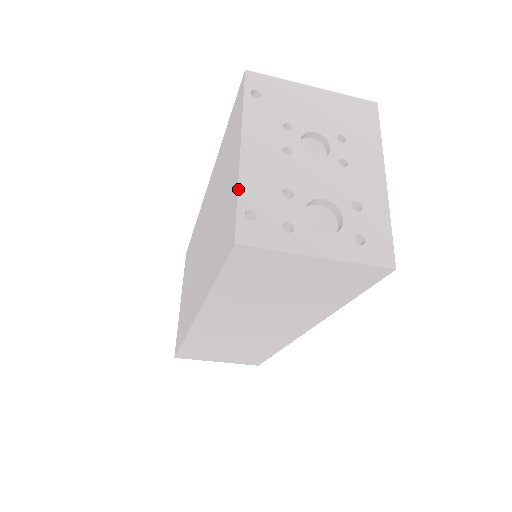
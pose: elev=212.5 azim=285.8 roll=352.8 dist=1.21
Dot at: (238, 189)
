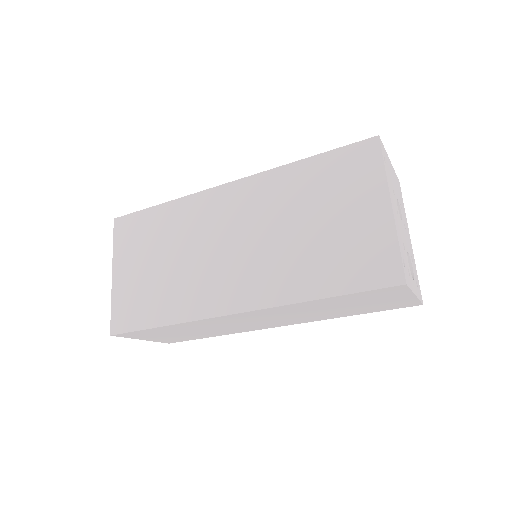
Dot at: (398, 240)
